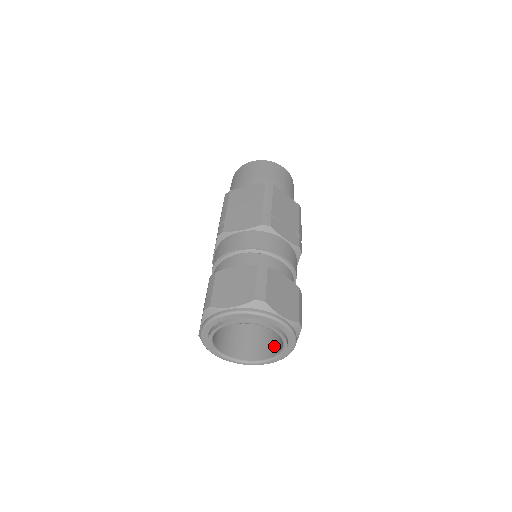
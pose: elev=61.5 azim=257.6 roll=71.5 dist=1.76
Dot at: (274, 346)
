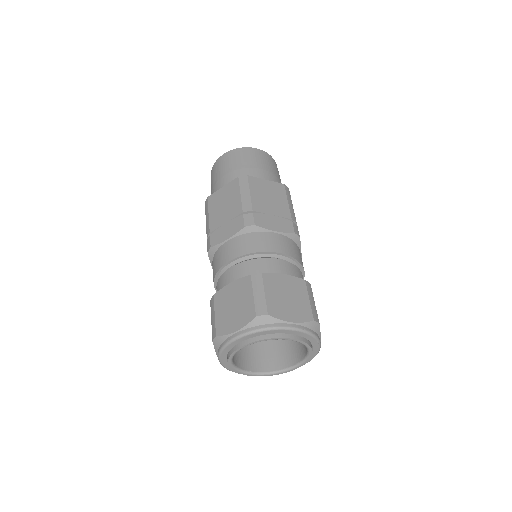
Dot at: (301, 347)
